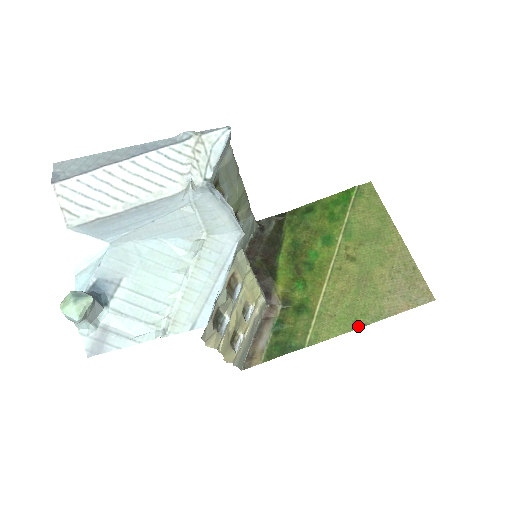
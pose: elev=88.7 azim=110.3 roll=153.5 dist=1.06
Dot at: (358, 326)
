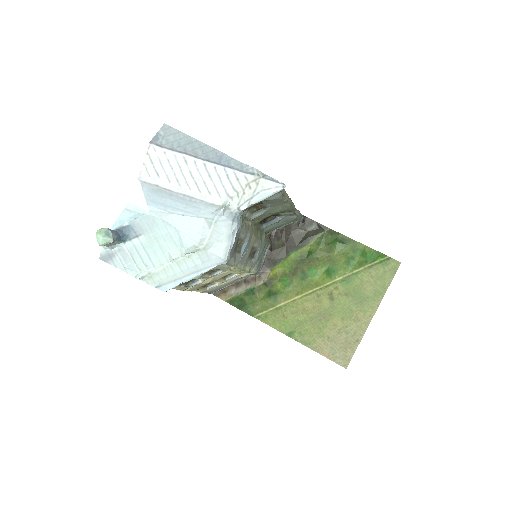
Dot at: (291, 336)
